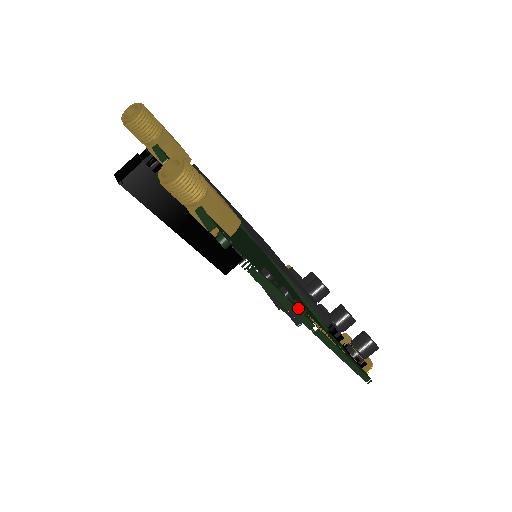
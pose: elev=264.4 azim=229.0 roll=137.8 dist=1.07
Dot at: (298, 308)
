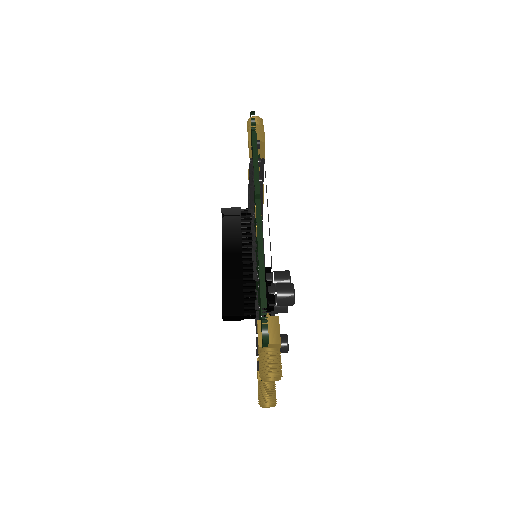
Dot at: (259, 178)
